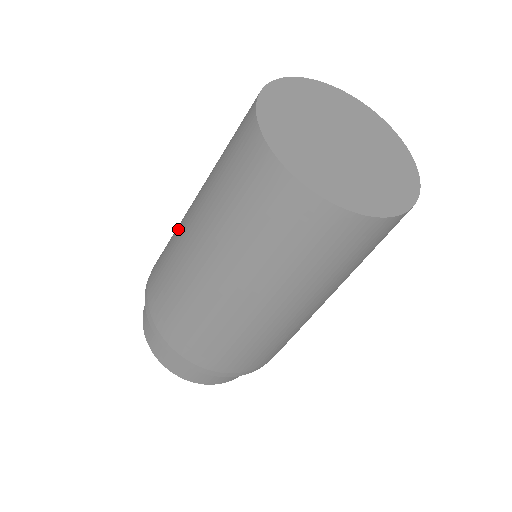
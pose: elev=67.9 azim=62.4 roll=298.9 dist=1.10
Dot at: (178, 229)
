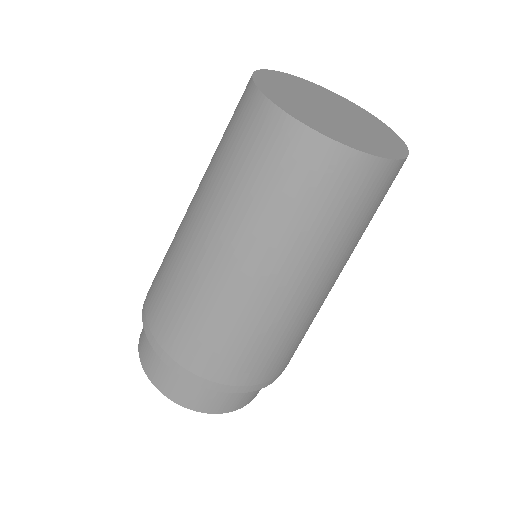
Dot at: occluded
